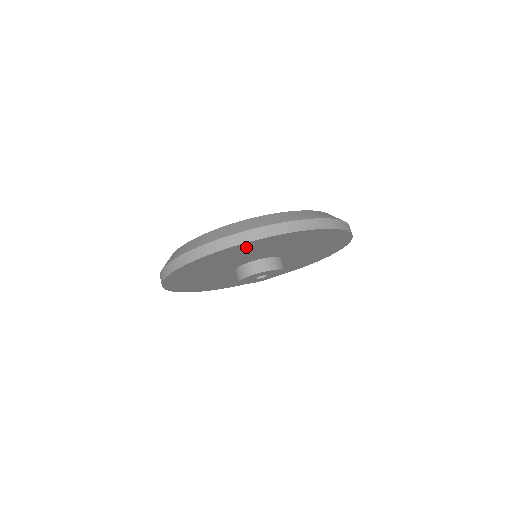
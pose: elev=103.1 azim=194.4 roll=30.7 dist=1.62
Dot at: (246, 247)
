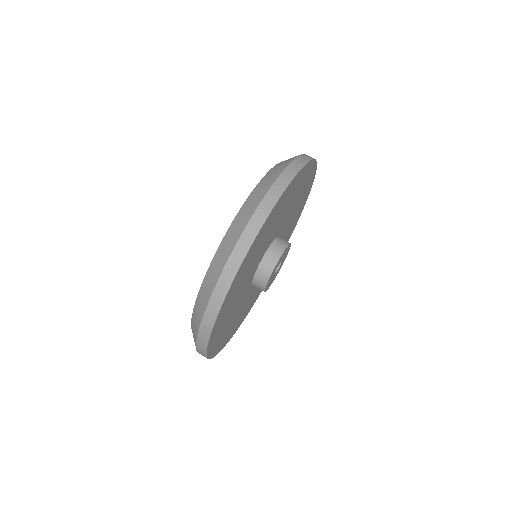
Dot at: (225, 307)
